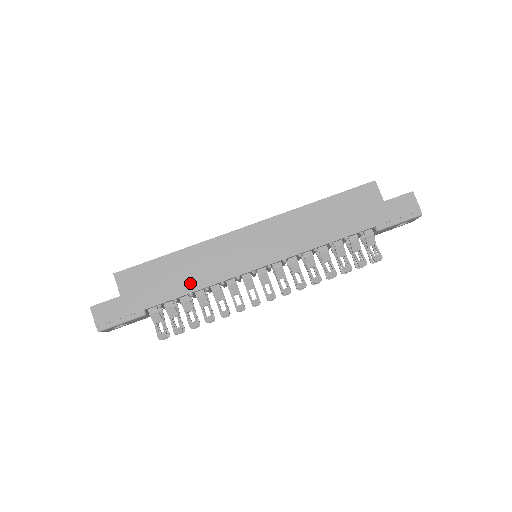
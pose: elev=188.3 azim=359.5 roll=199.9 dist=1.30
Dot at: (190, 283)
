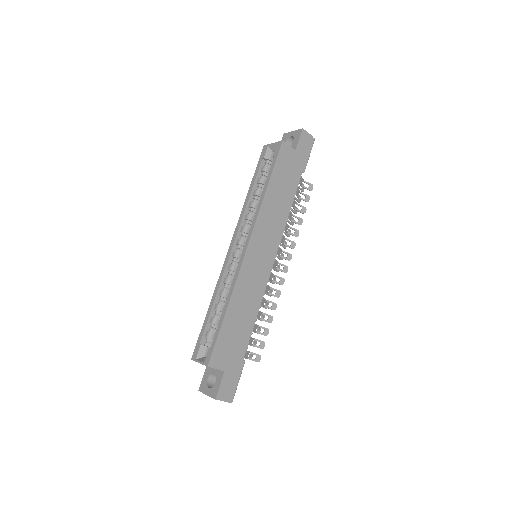
Dot at: (251, 315)
